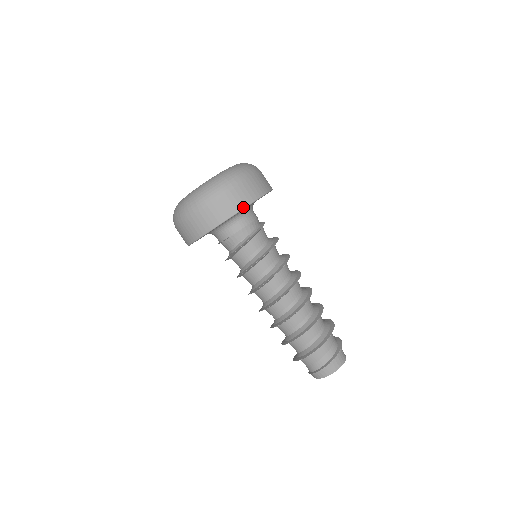
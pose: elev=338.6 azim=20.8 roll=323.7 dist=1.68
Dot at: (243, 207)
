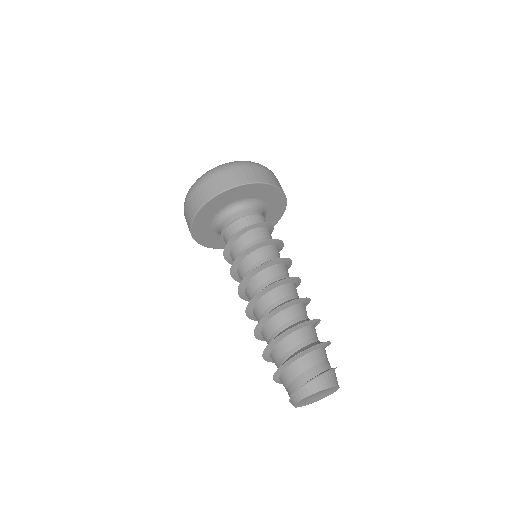
Dot at: (275, 185)
